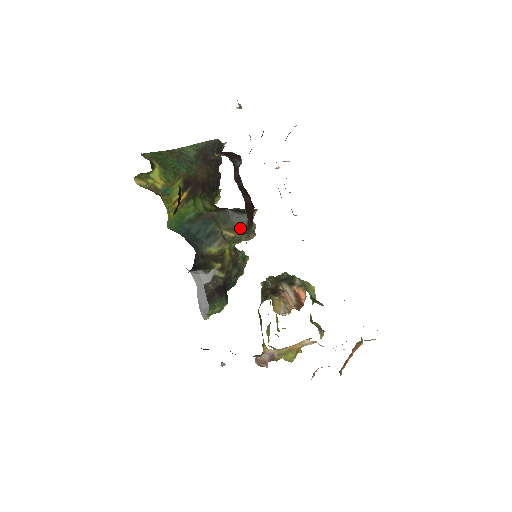
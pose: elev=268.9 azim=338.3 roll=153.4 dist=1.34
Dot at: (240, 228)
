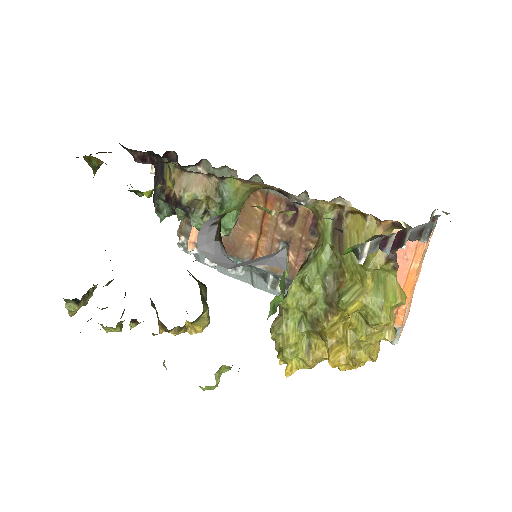
Dot at: (200, 283)
